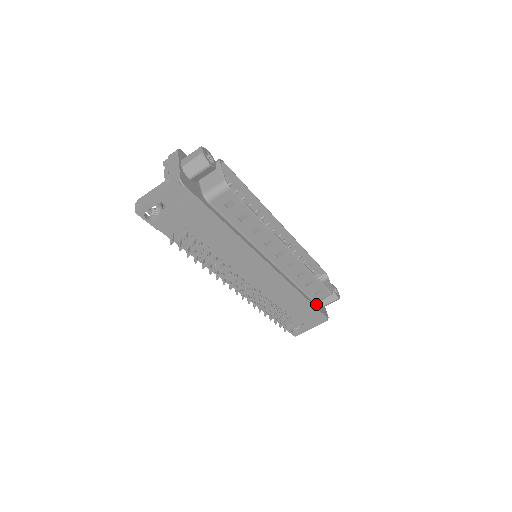
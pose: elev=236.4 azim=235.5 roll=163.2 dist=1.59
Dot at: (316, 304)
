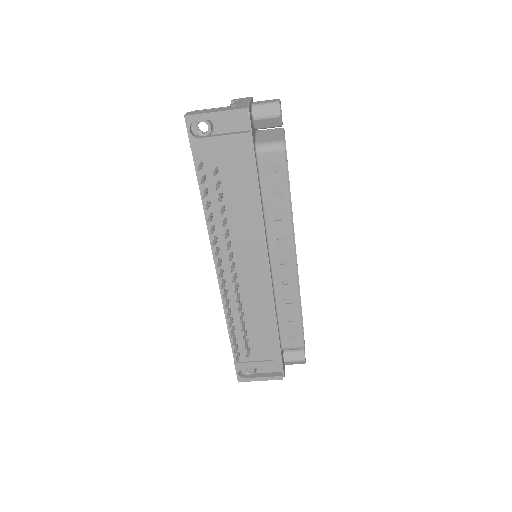
Dot at: (281, 351)
